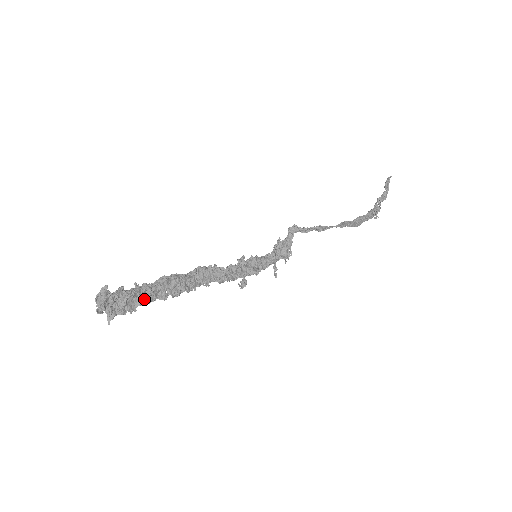
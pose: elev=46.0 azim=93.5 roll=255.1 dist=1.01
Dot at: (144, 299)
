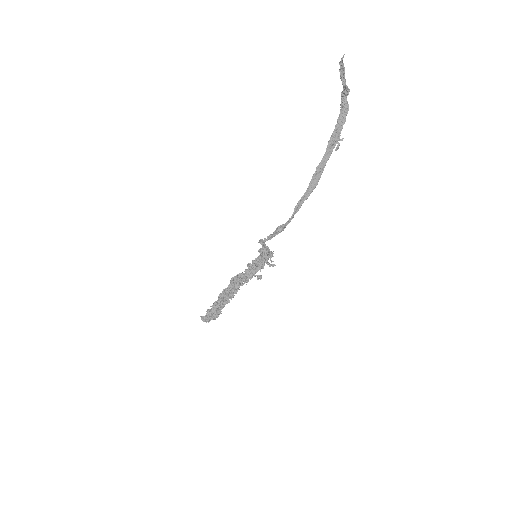
Dot at: (221, 307)
